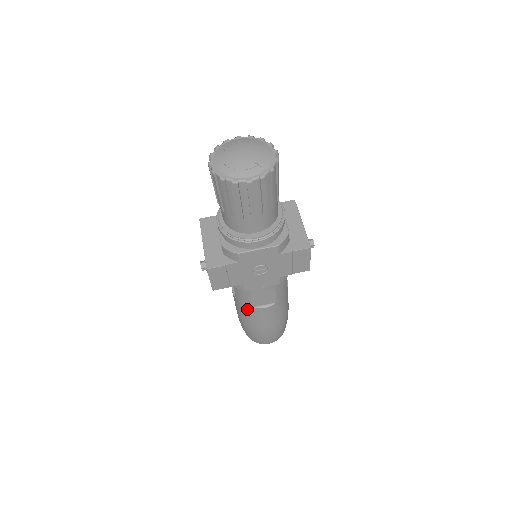
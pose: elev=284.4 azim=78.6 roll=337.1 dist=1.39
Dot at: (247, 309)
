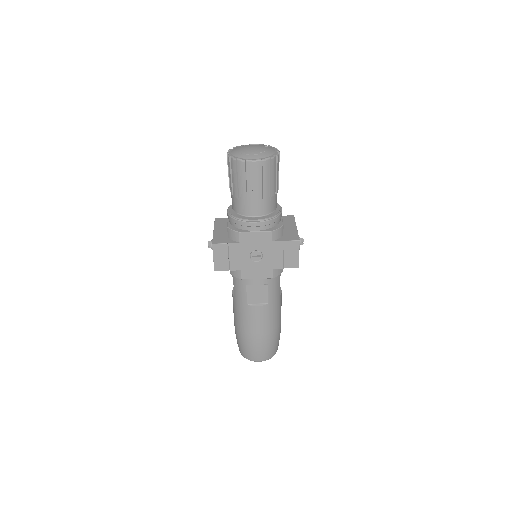
Dot at: (242, 307)
